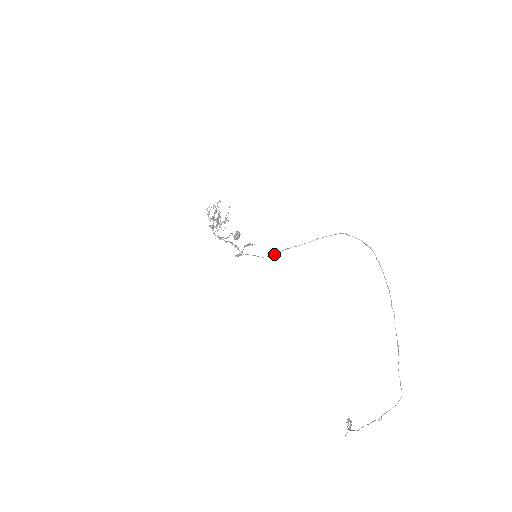
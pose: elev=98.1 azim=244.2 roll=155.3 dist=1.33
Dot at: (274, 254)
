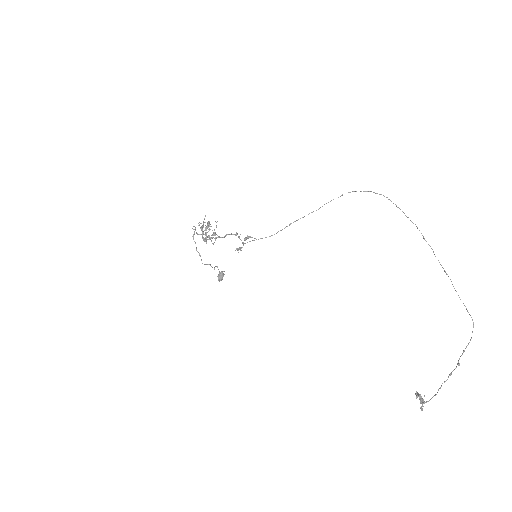
Dot at: (281, 230)
